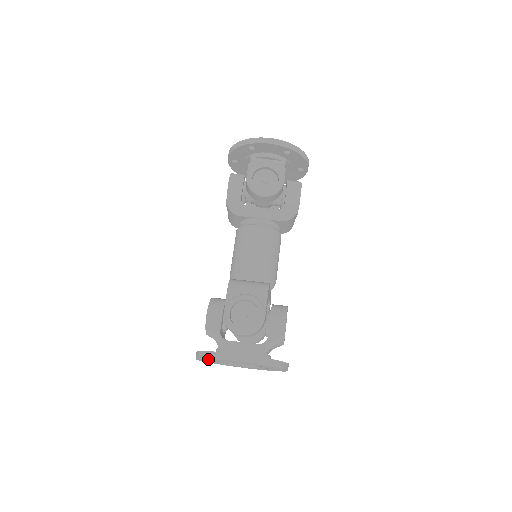
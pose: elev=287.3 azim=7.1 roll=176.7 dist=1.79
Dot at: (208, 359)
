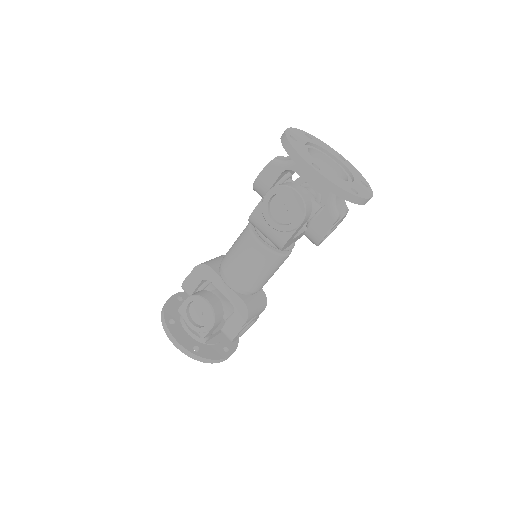
Dot at: occluded
